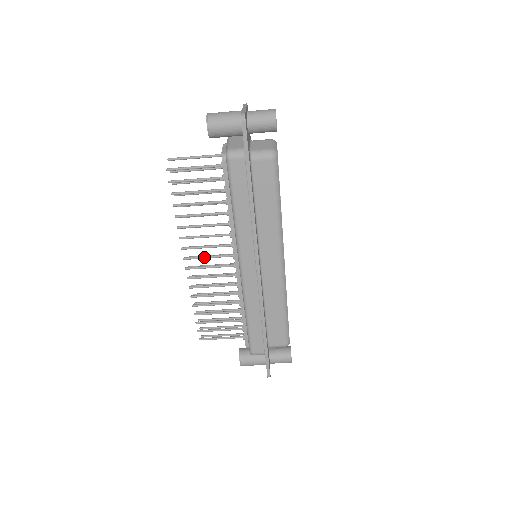
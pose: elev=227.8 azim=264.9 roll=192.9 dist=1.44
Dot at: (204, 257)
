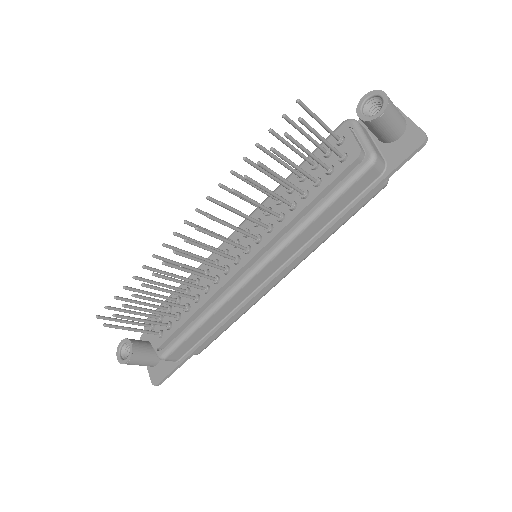
Dot at: (220, 238)
